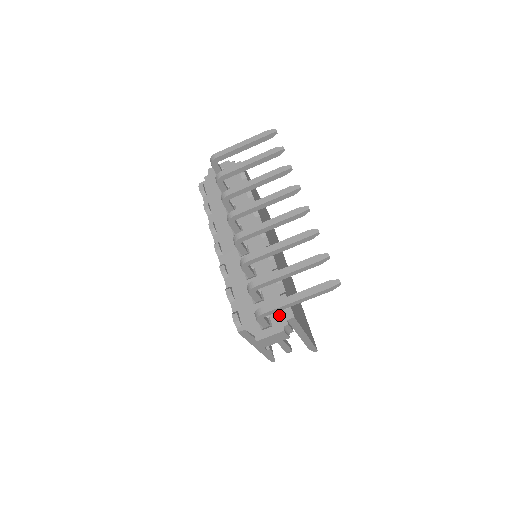
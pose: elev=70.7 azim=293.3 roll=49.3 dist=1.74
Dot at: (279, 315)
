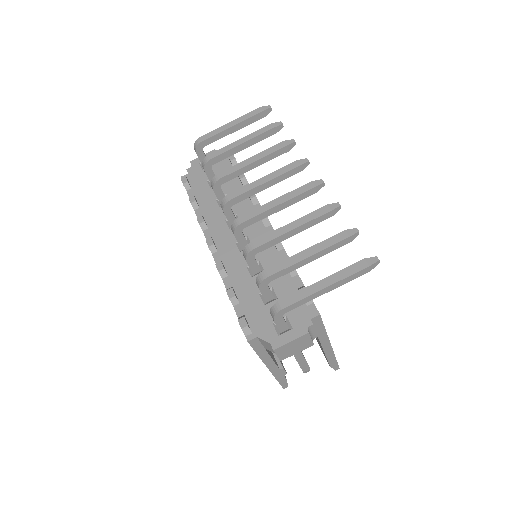
Dot at: (299, 314)
